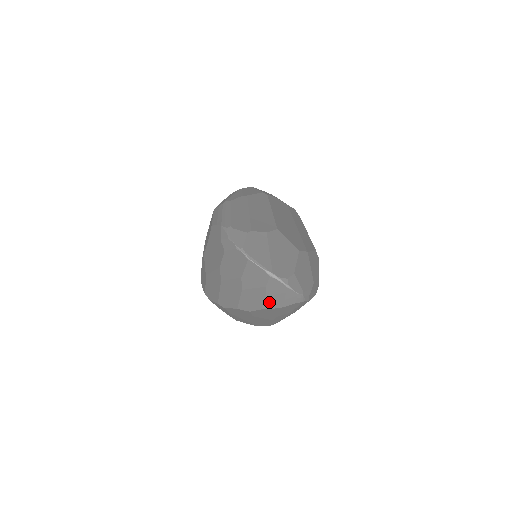
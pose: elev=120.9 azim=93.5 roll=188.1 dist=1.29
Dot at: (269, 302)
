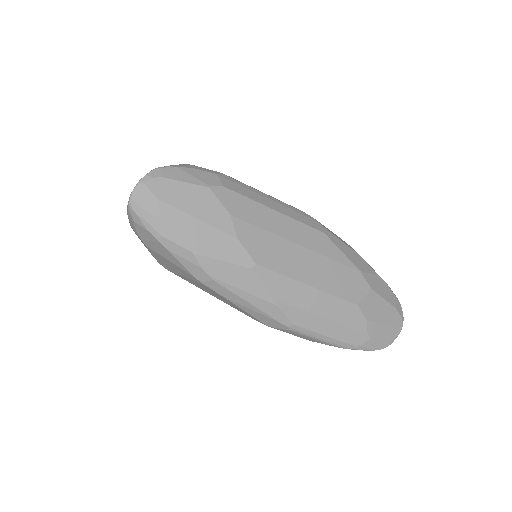
Dot at: occluded
